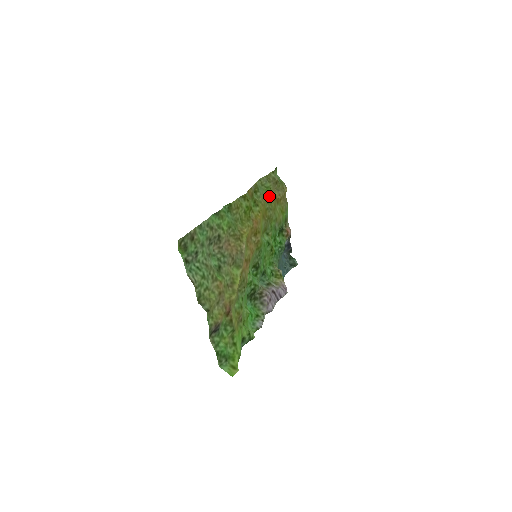
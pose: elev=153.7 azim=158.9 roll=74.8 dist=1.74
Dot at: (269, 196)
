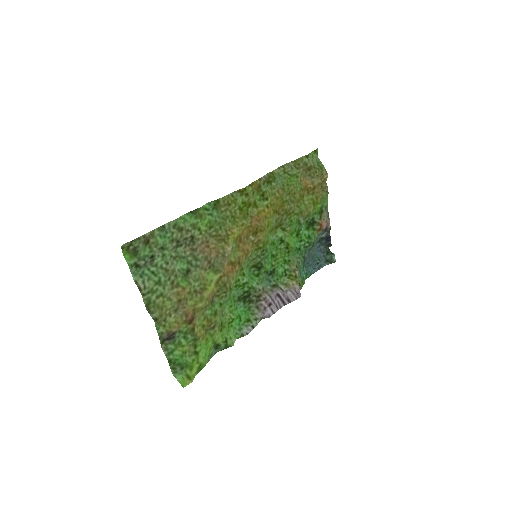
Dot at: (293, 185)
